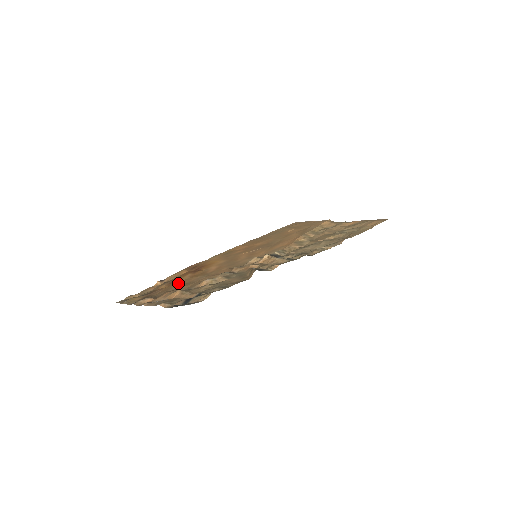
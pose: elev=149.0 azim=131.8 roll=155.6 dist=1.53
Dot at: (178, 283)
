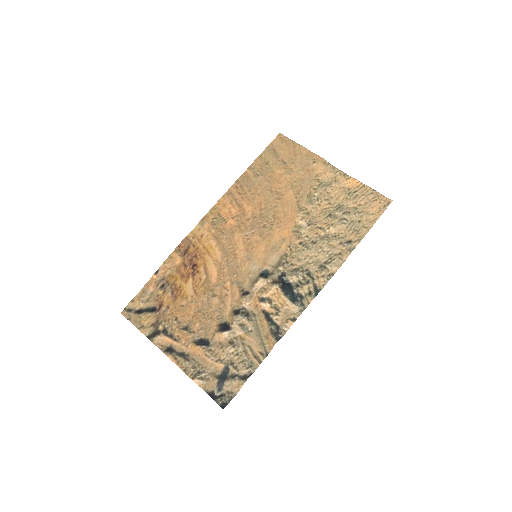
Dot at: (185, 304)
